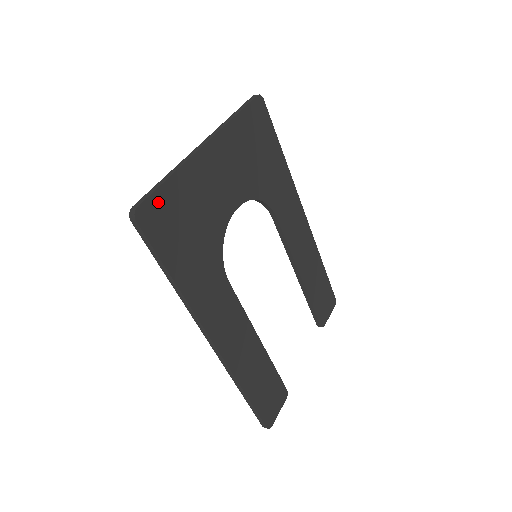
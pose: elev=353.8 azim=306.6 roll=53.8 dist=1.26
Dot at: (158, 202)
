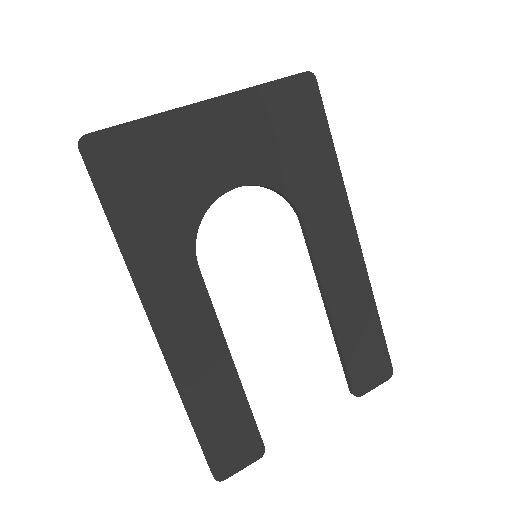
Dot at: (116, 139)
